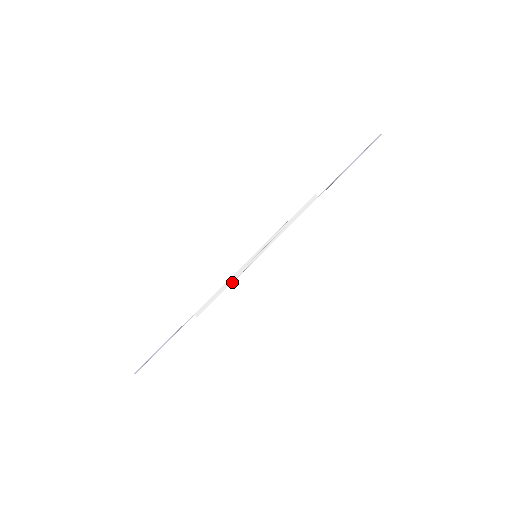
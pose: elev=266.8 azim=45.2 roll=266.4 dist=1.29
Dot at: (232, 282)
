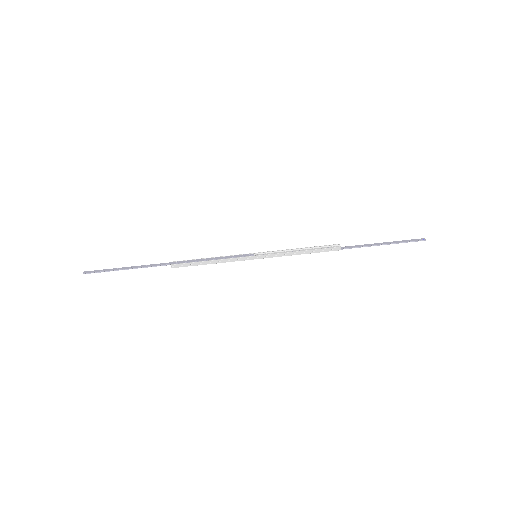
Dot at: (221, 260)
